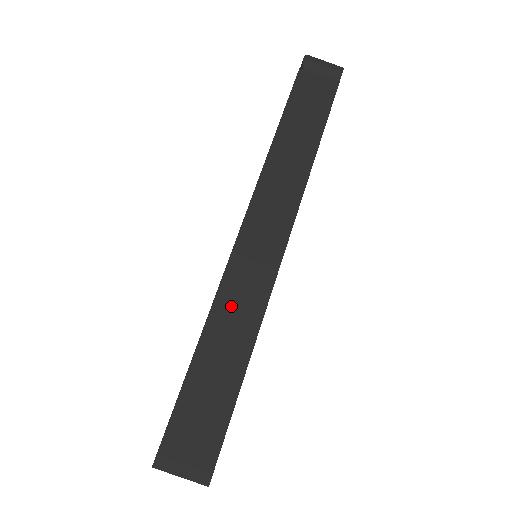
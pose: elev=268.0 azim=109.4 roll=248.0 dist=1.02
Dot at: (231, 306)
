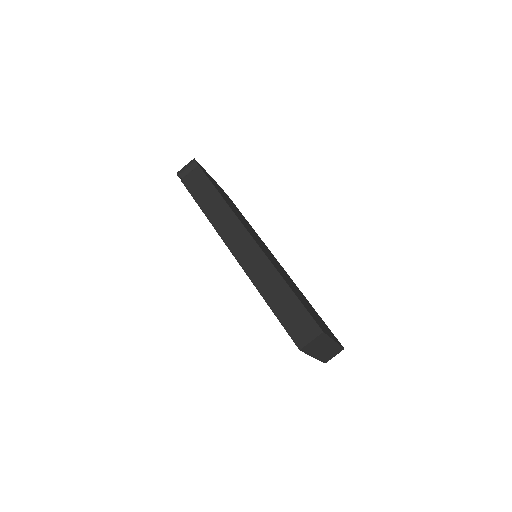
Dot at: (260, 277)
